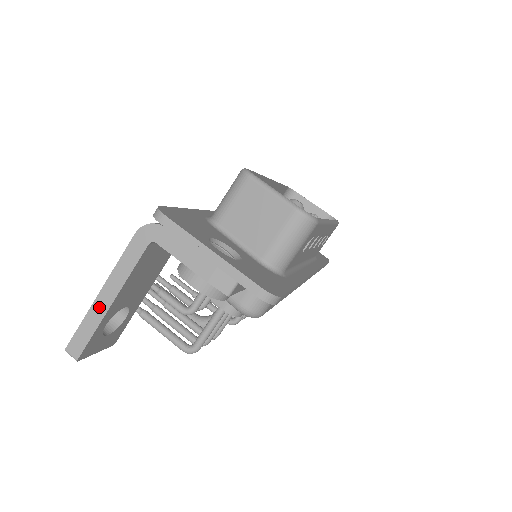
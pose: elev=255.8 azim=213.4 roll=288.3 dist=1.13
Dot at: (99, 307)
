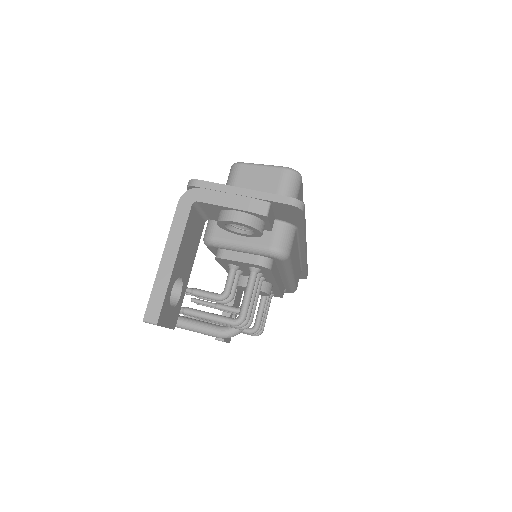
Dot at: (165, 269)
